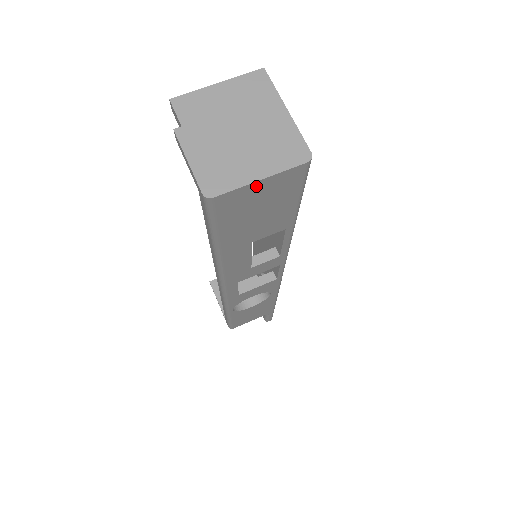
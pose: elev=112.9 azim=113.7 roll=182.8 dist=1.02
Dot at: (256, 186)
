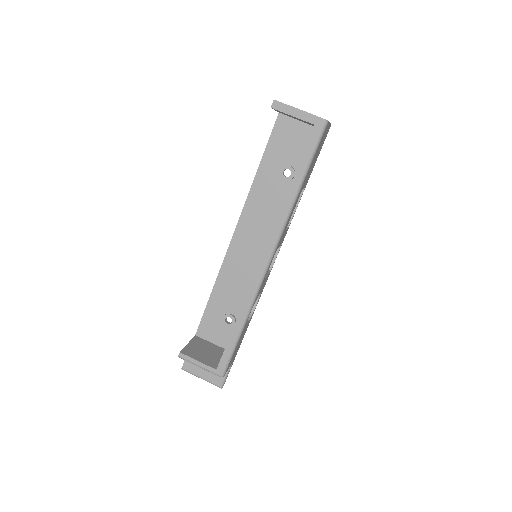
Dot at: (328, 127)
